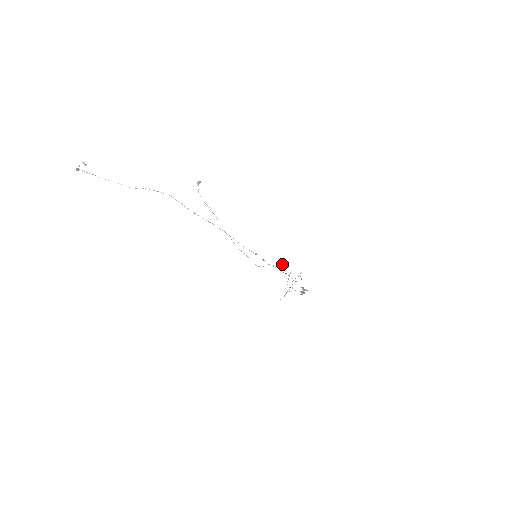
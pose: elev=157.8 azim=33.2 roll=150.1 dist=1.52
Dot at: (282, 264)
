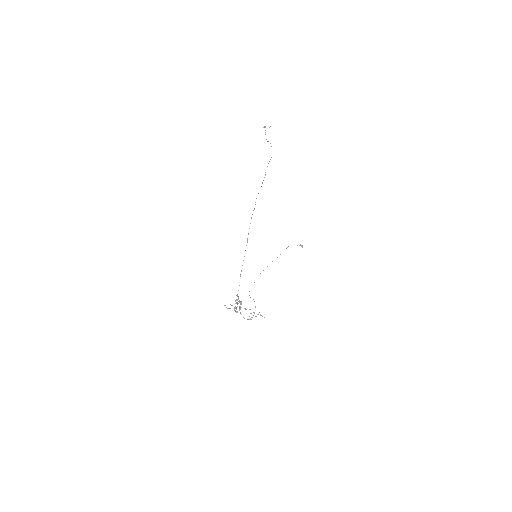
Dot at: (261, 315)
